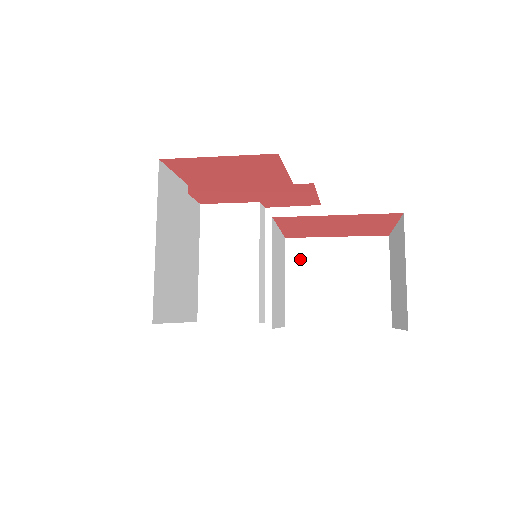
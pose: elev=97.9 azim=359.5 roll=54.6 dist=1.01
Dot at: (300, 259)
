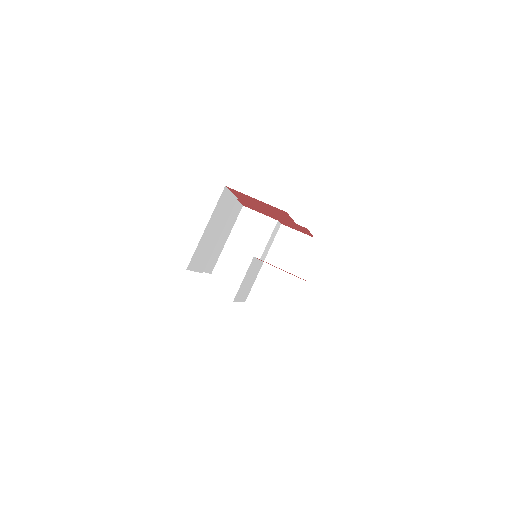
Dot at: (266, 275)
